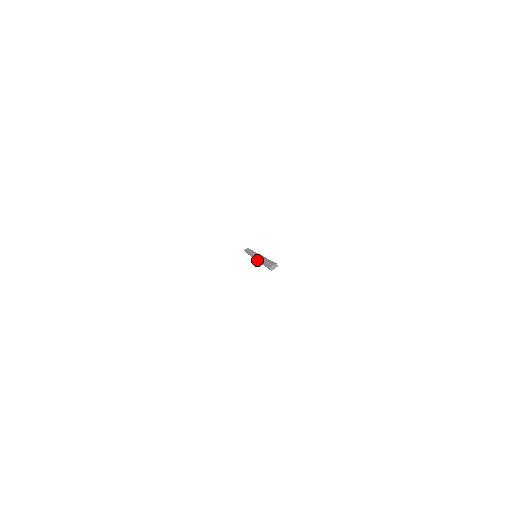
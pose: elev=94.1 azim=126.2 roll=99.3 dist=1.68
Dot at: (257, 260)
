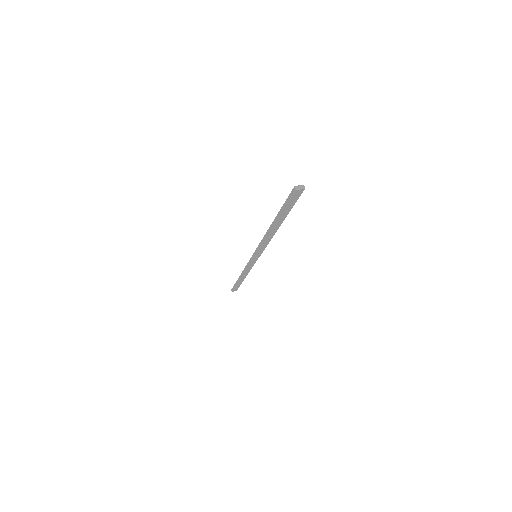
Dot at: (262, 240)
